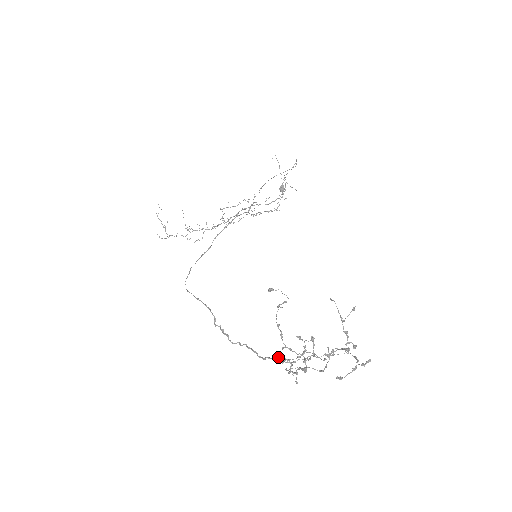
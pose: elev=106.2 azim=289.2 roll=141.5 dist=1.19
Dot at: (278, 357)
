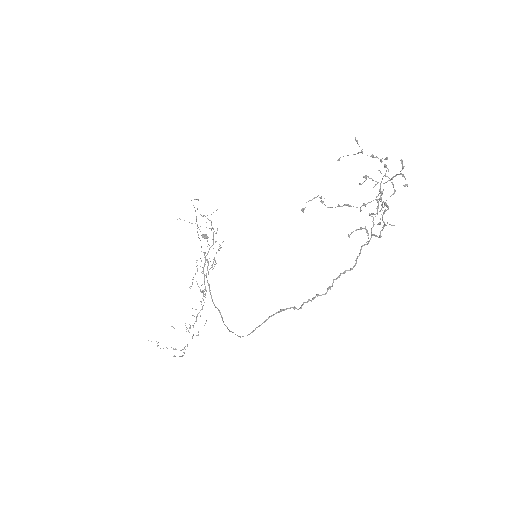
Dot at: occluded
